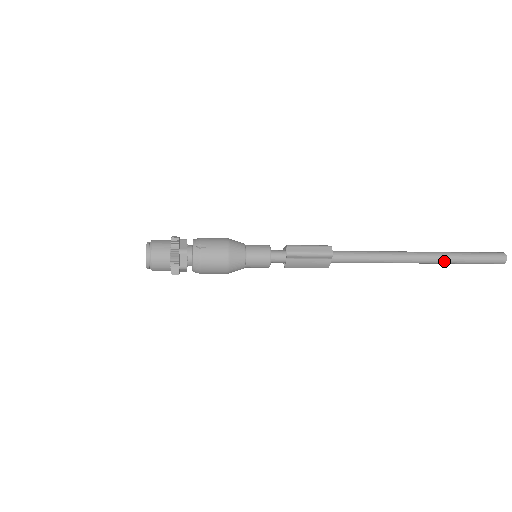
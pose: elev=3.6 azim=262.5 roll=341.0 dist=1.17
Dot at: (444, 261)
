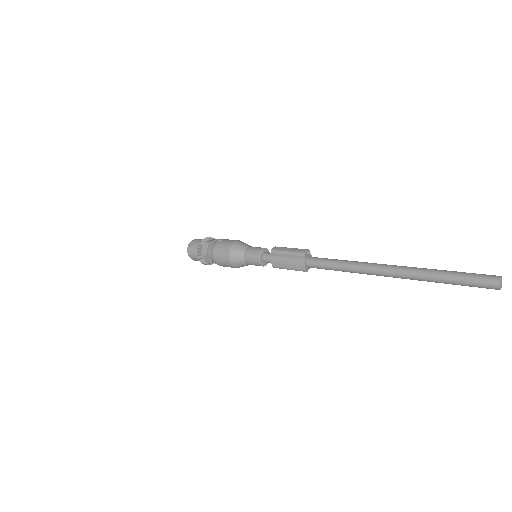
Dot at: (418, 275)
